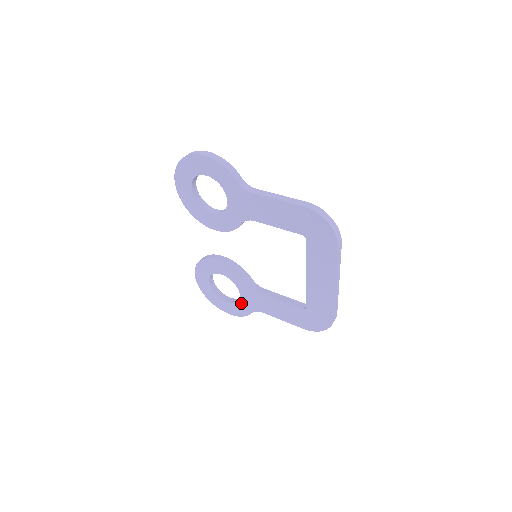
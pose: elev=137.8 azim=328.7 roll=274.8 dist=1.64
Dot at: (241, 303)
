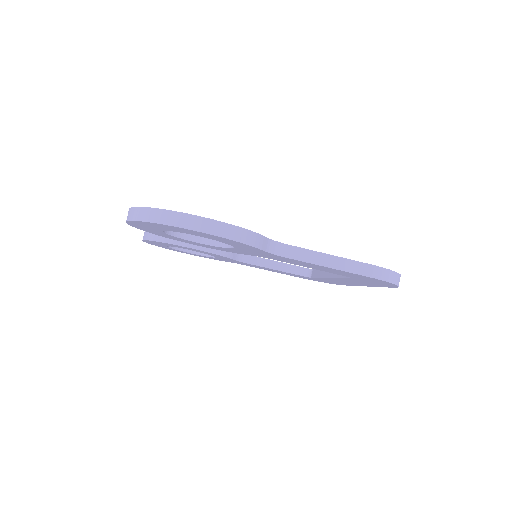
Dot at: (214, 258)
